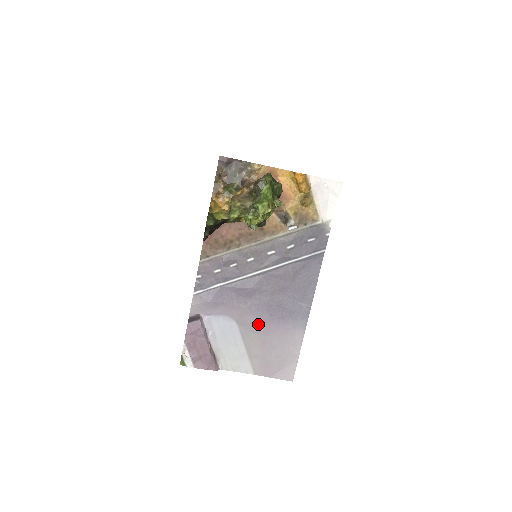
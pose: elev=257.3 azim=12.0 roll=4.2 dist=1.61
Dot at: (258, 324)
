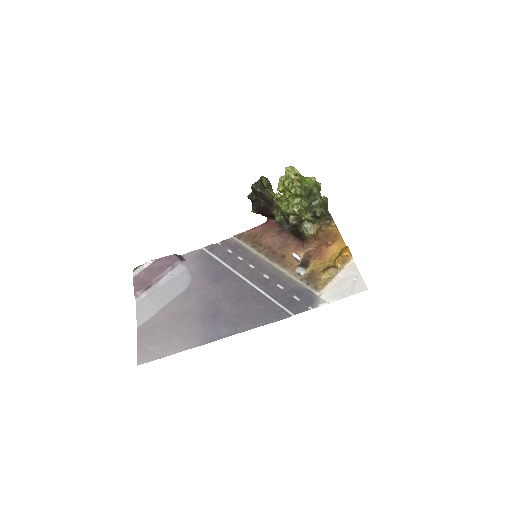
Dot at: (192, 304)
